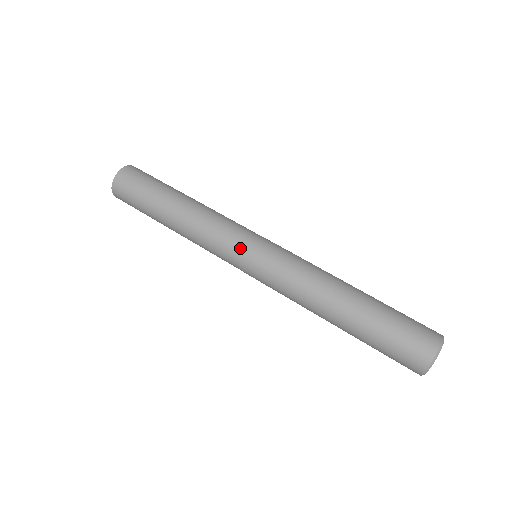
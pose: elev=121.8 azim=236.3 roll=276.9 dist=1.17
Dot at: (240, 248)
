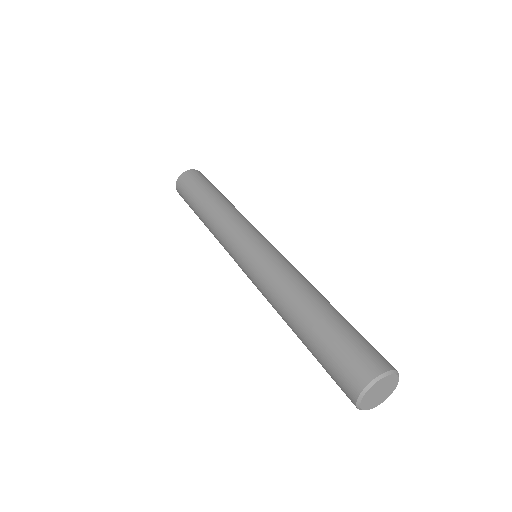
Dot at: (243, 238)
